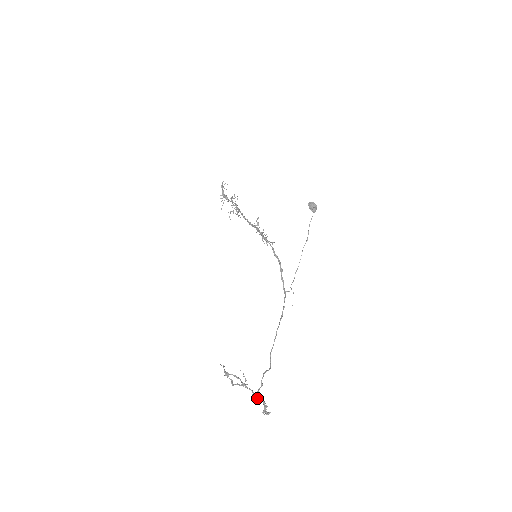
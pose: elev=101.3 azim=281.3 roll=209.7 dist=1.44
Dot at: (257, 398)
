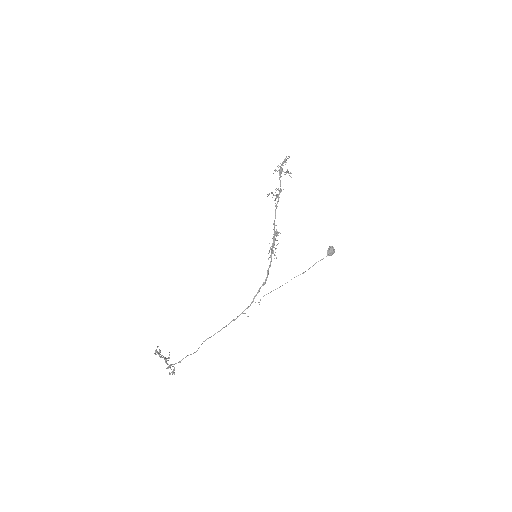
Dot at: occluded
